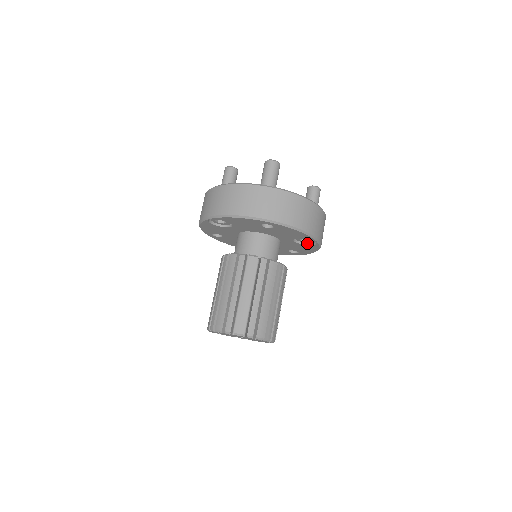
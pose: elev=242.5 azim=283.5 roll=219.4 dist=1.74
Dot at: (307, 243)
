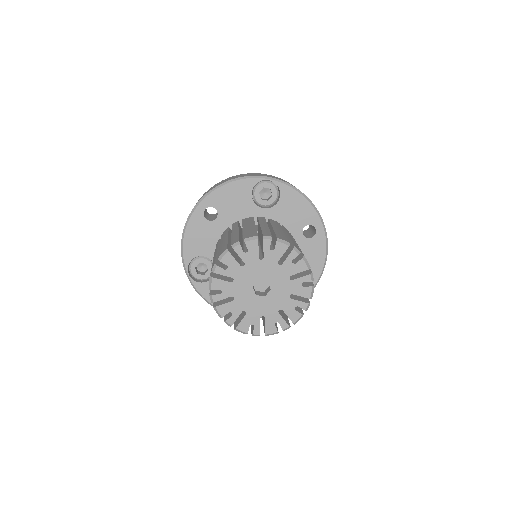
Dot at: occluded
